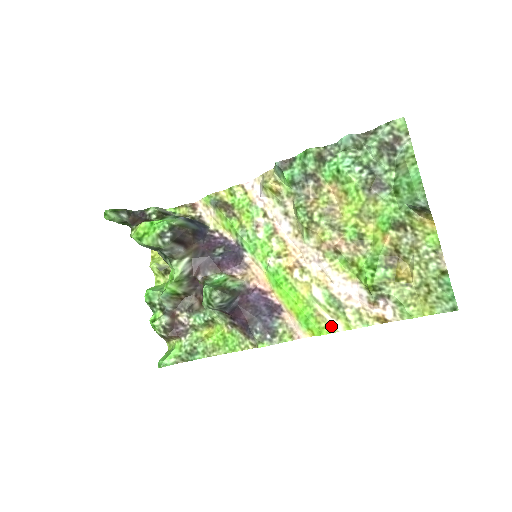
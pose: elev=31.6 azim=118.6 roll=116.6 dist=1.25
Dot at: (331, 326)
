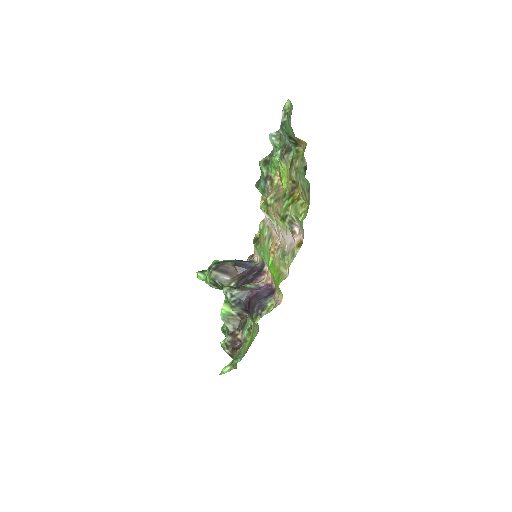
Dot at: (284, 276)
